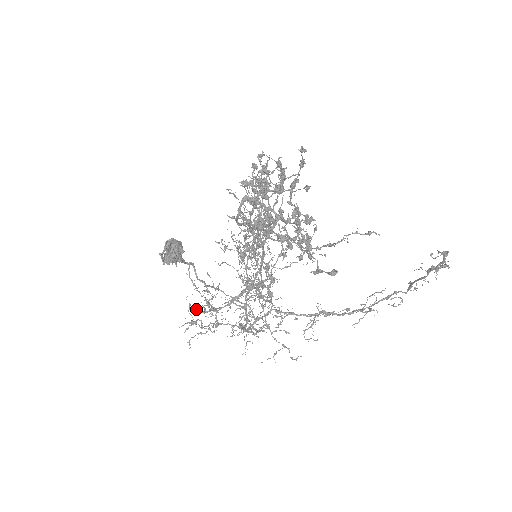
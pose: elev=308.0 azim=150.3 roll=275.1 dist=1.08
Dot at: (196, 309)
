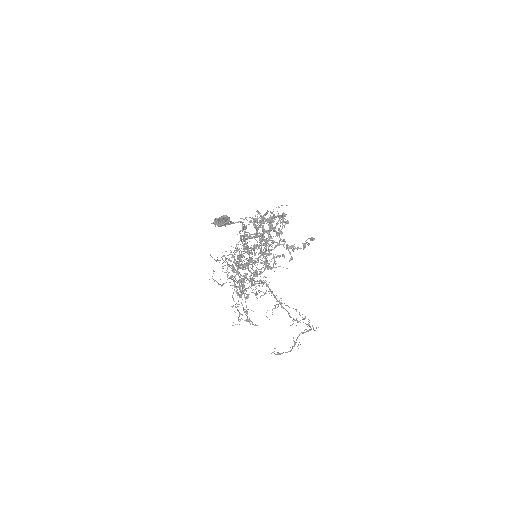
Dot at: occluded
